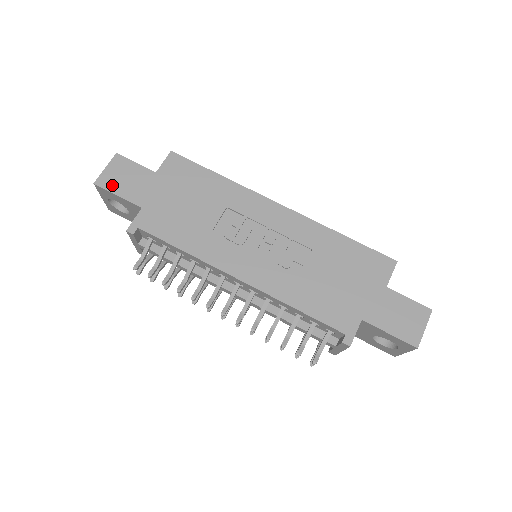
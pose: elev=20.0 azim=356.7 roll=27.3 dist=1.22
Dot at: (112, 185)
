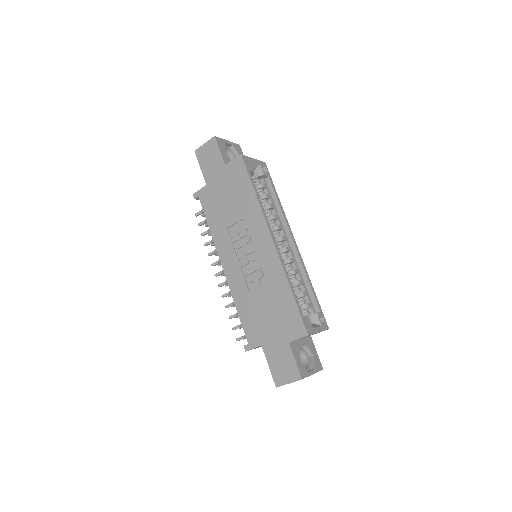
Dot at: (201, 158)
